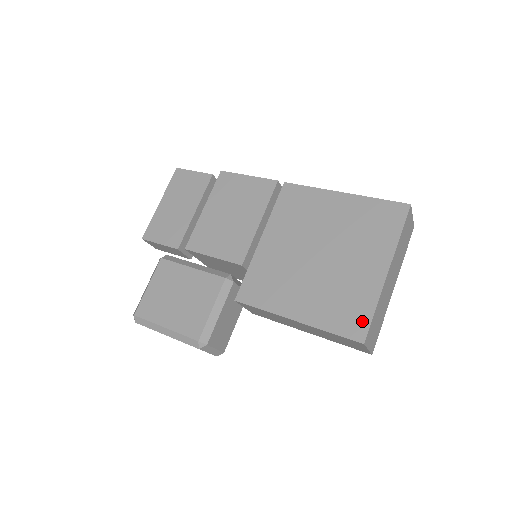
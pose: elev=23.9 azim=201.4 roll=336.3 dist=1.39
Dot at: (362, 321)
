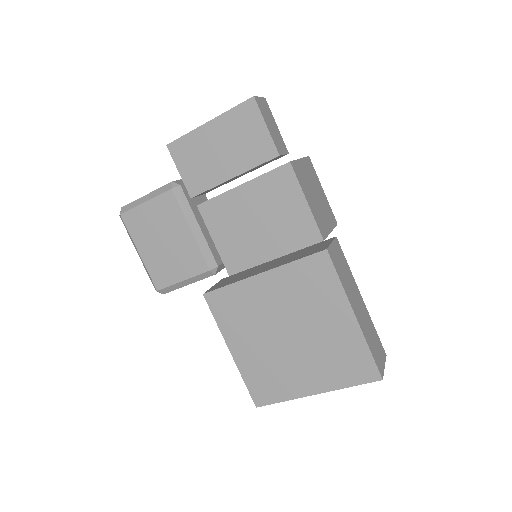
Dot at: (268, 398)
